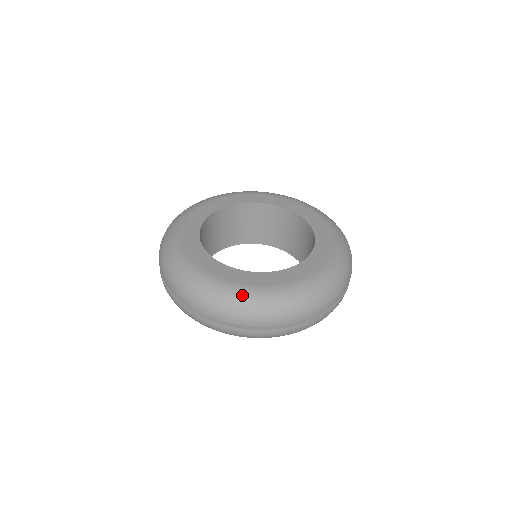
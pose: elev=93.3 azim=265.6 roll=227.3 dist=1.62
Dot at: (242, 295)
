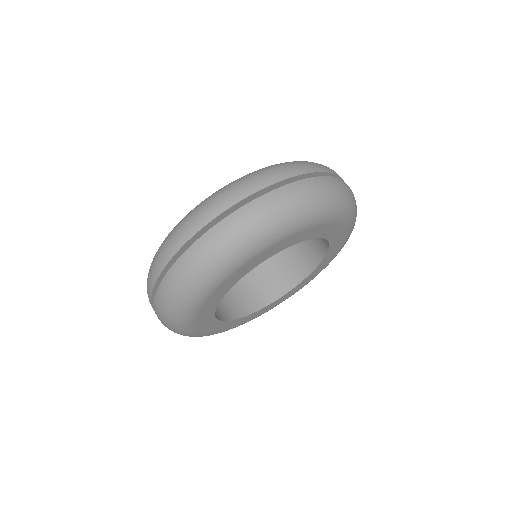
Dot at: occluded
